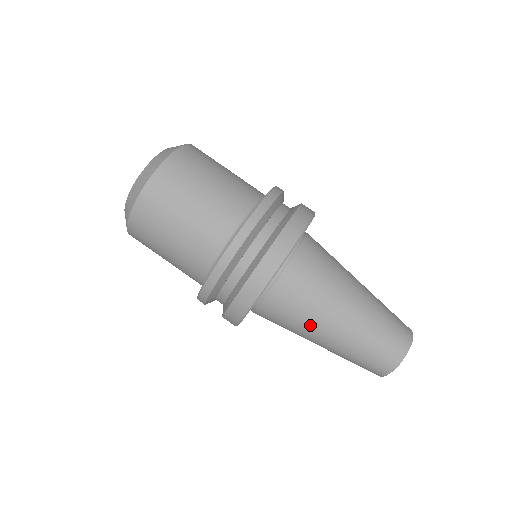
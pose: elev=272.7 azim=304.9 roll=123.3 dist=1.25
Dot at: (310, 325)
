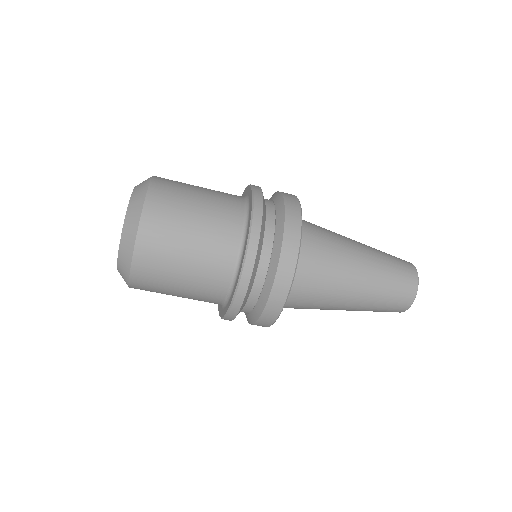
Dot at: occluded
